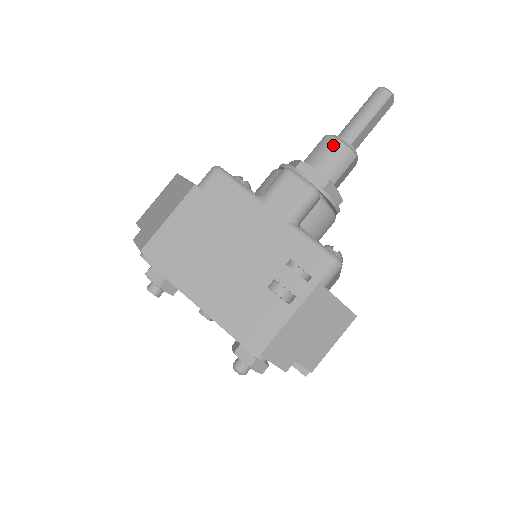
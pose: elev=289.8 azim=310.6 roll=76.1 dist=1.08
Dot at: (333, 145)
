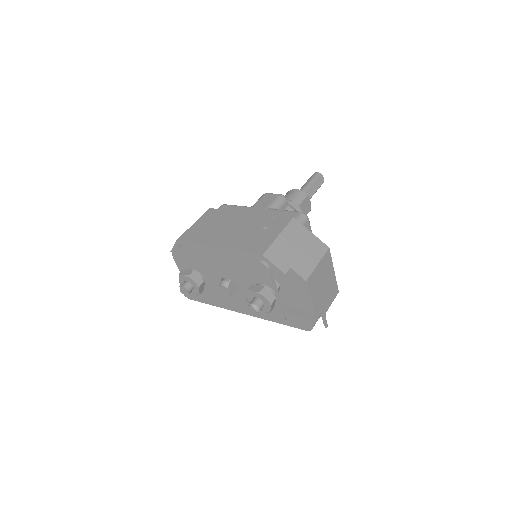
Dot at: (291, 191)
